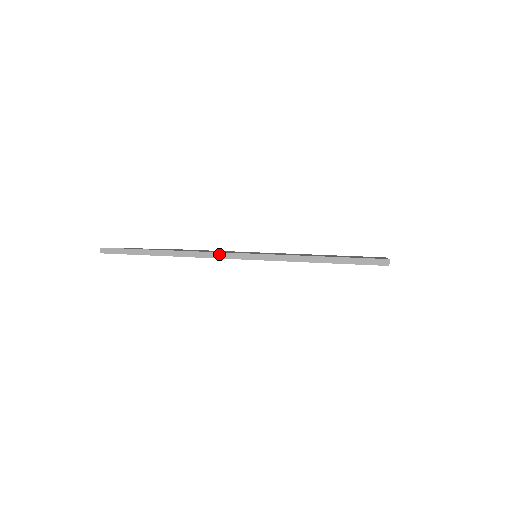
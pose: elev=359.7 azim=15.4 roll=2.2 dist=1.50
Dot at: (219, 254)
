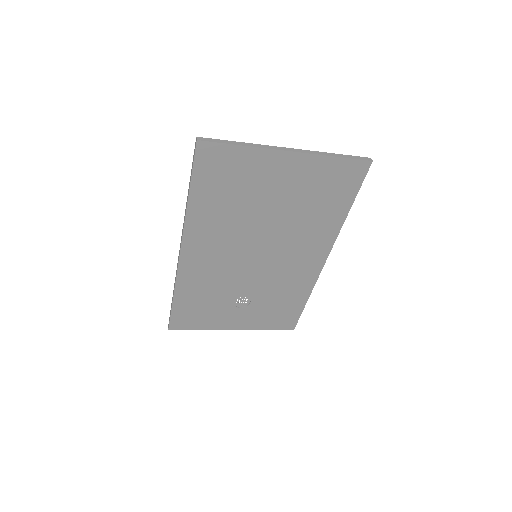
Dot at: (178, 258)
